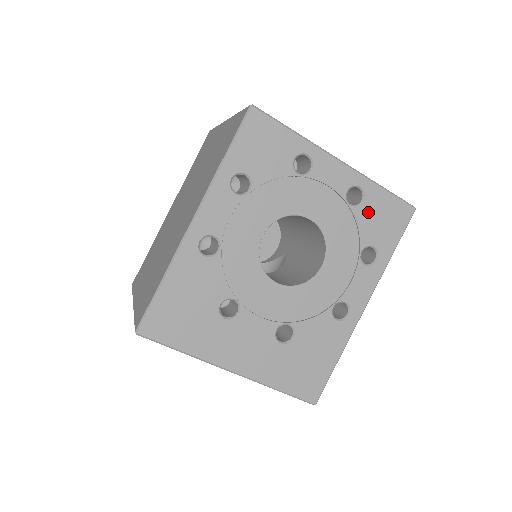
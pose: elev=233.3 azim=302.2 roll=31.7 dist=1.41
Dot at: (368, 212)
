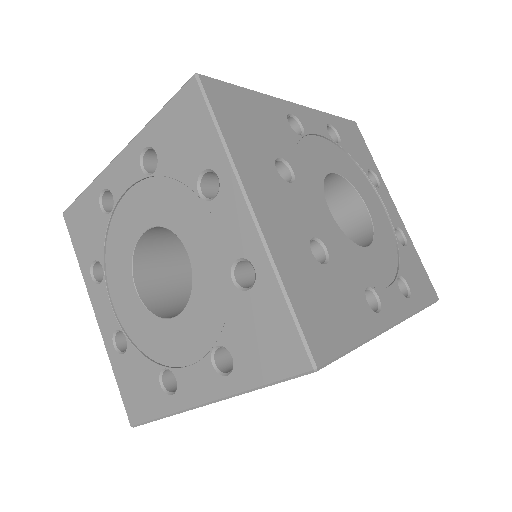
Dot at: (408, 257)
